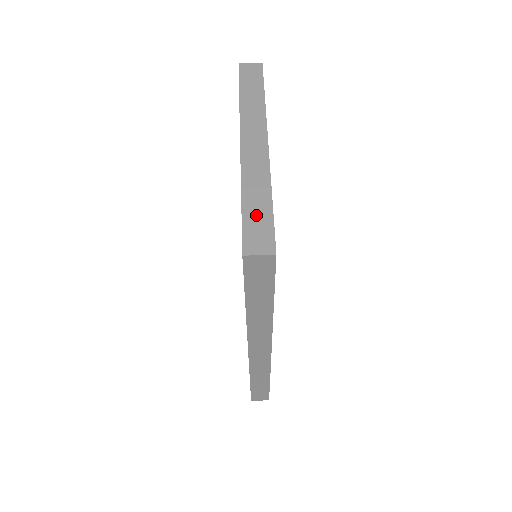
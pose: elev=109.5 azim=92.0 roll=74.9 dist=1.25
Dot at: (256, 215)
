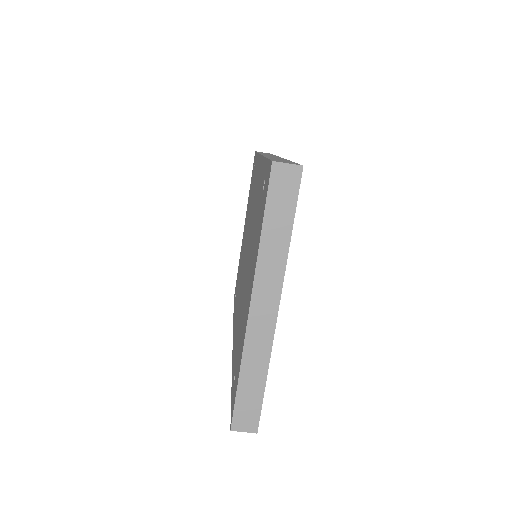
Dot at: (249, 396)
